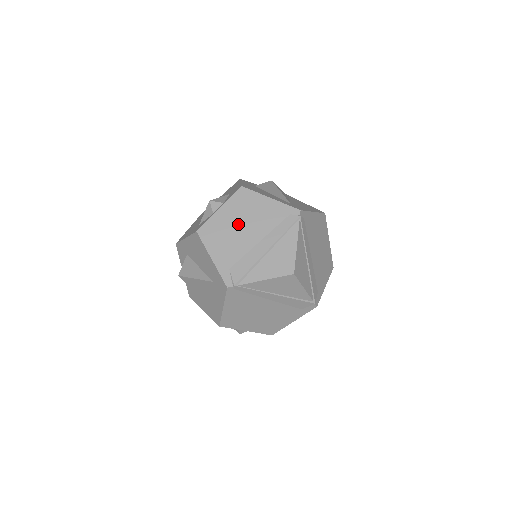
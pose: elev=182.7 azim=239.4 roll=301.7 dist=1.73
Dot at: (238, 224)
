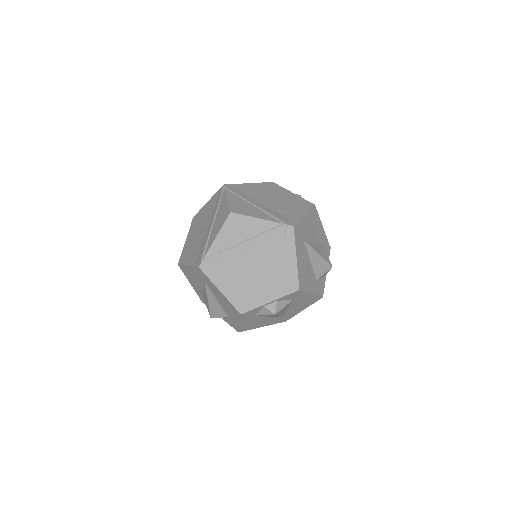
Dot at: (196, 233)
